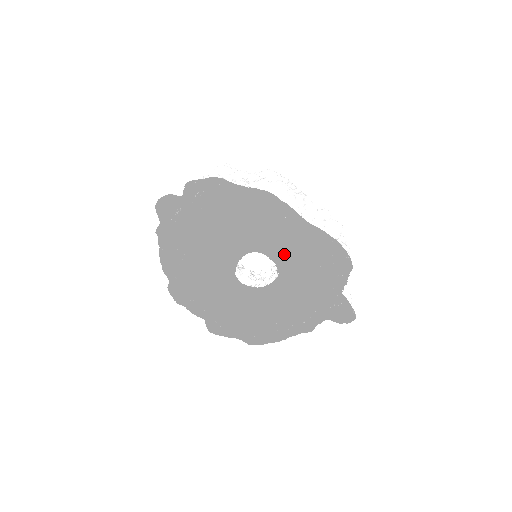
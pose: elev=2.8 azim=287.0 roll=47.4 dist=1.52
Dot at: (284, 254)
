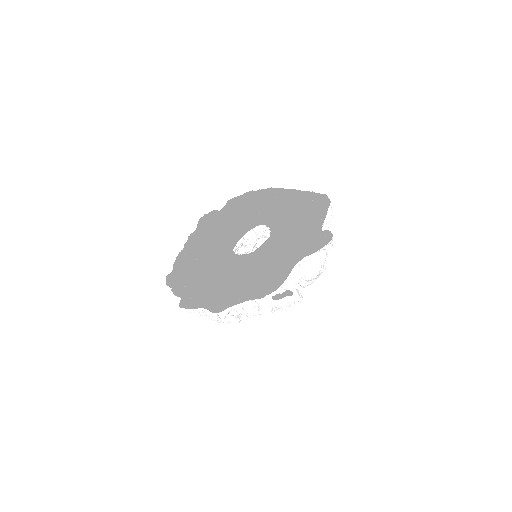
Dot at: (280, 247)
